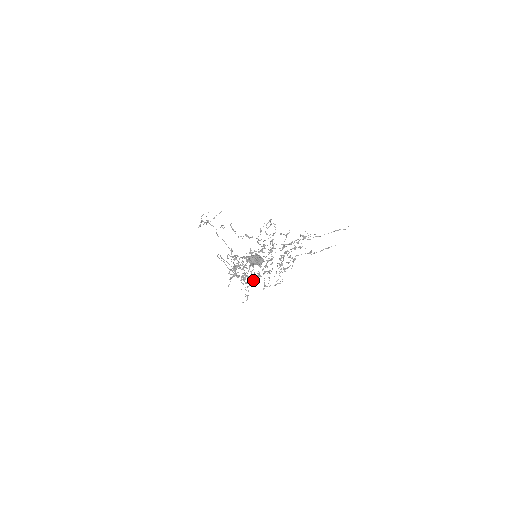
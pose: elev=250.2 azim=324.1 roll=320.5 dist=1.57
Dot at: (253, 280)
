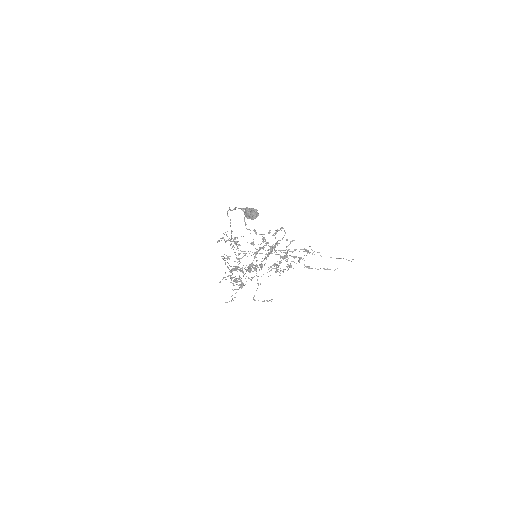
Dot at: (244, 274)
